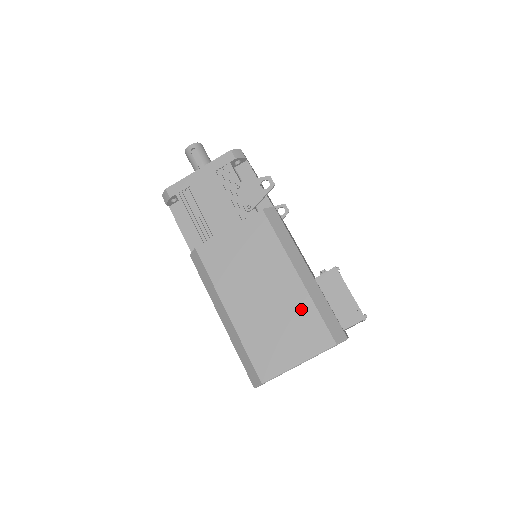
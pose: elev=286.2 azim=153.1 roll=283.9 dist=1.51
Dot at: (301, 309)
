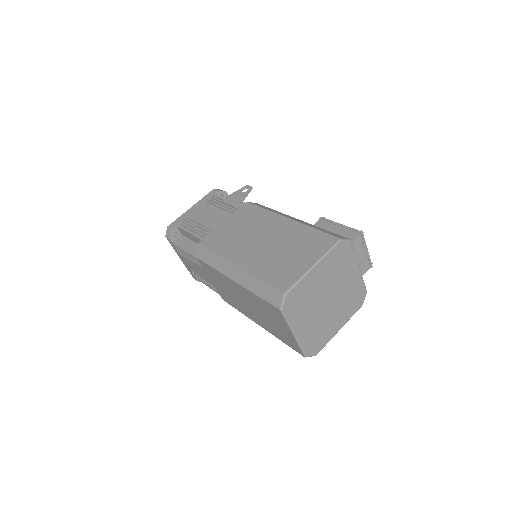
Dot at: (300, 234)
